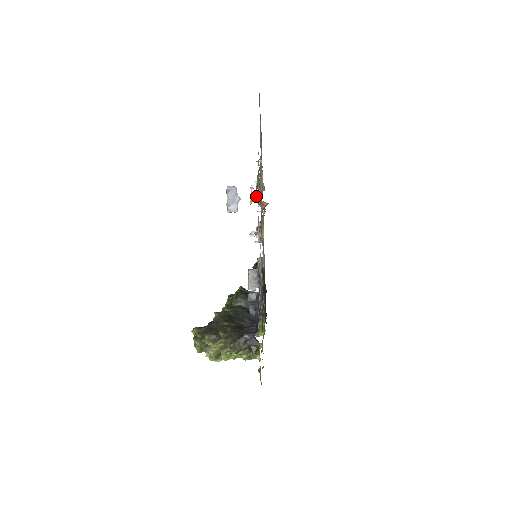
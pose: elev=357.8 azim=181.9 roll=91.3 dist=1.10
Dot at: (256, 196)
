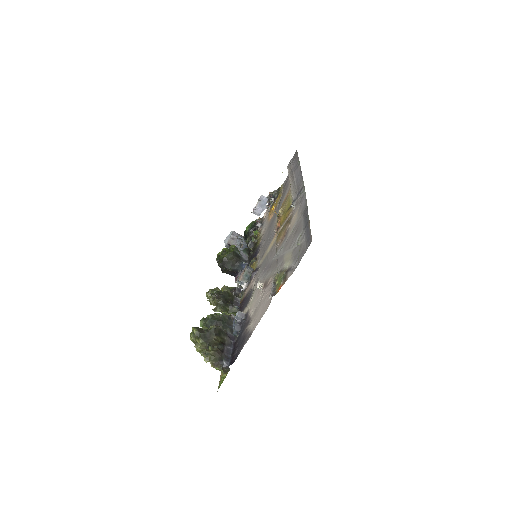
Dot at: (271, 298)
